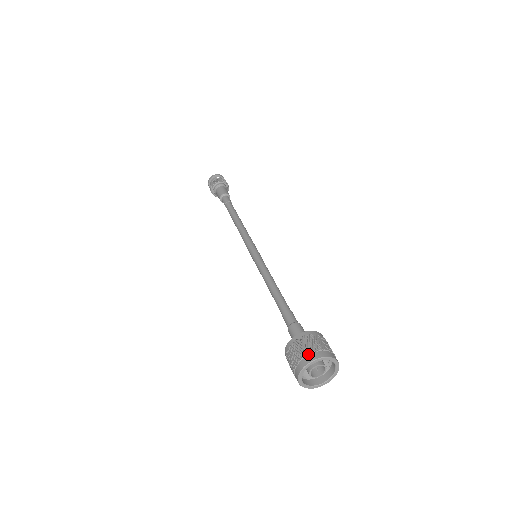
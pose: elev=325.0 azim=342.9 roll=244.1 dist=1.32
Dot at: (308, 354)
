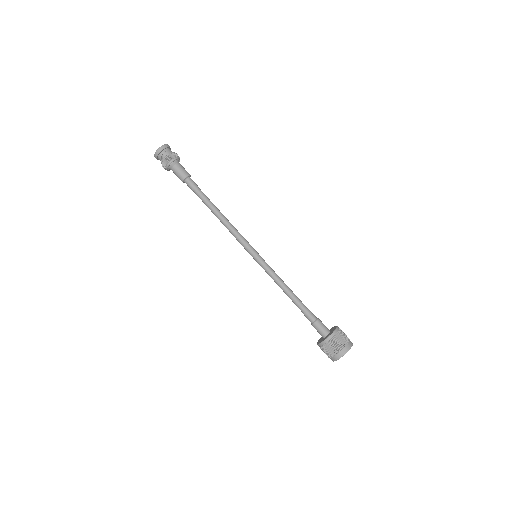
Dot at: (336, 354)
